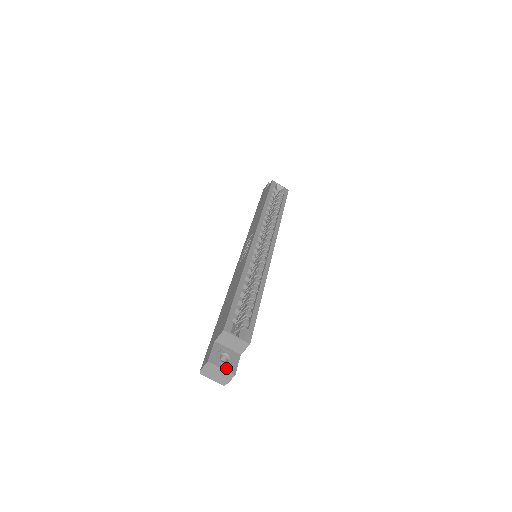
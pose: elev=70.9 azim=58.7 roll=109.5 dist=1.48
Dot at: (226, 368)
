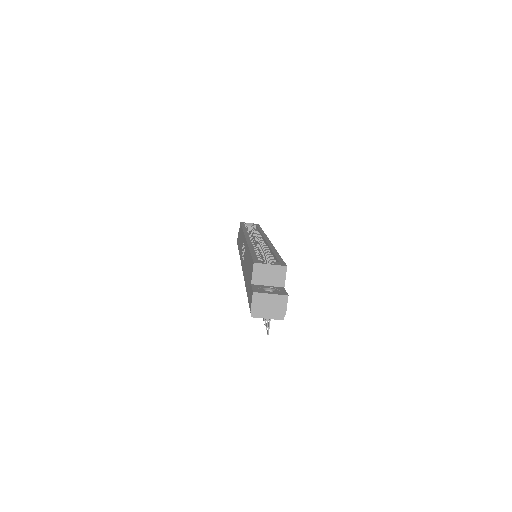
Dot at: (275, 293)
